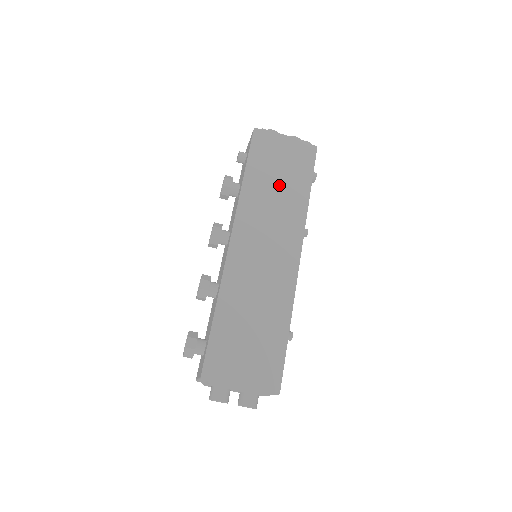
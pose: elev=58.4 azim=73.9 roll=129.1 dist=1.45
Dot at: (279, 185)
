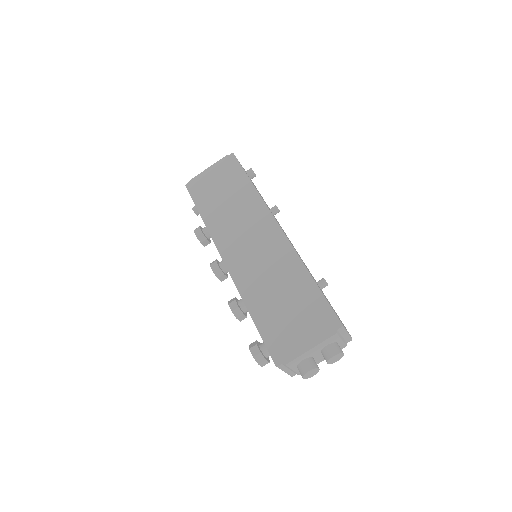
Dot at: (228, 199)
